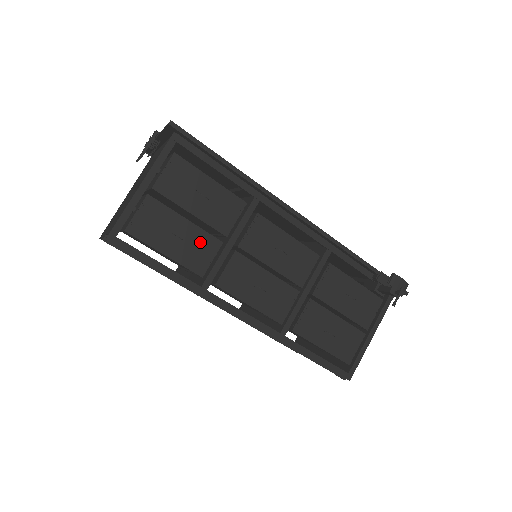
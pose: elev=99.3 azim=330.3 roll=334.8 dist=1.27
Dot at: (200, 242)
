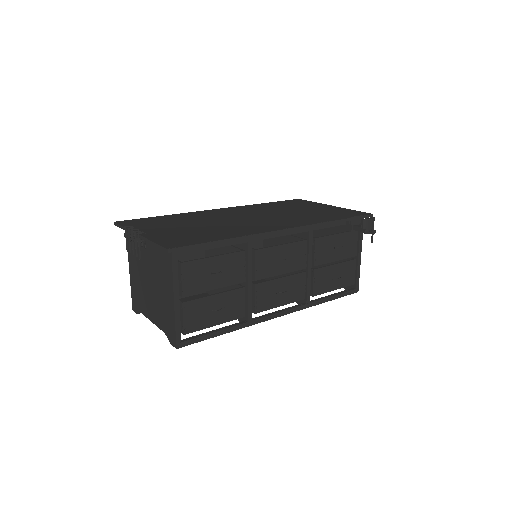
Dot at: (231, 299)
